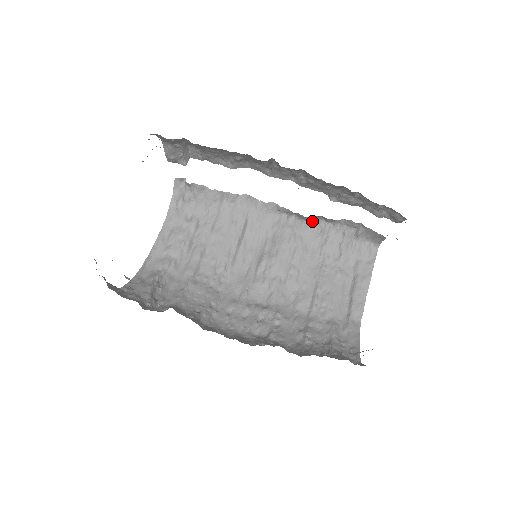
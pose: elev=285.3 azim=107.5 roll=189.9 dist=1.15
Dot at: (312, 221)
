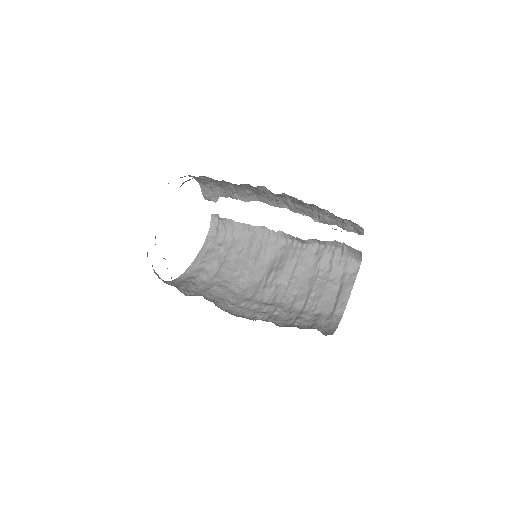
Dot at: (310, 244)
